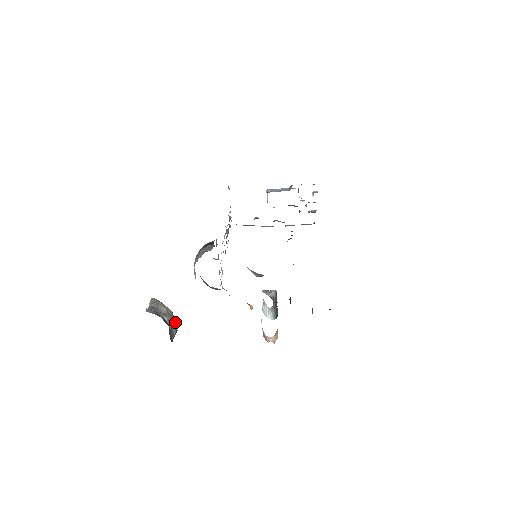
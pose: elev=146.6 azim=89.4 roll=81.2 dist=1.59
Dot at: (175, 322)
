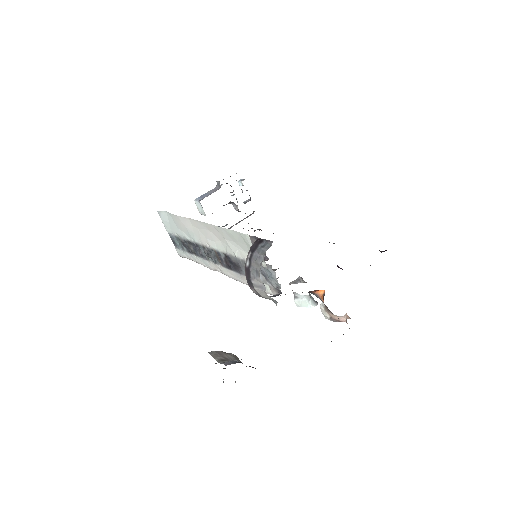
Dot at: occluded
